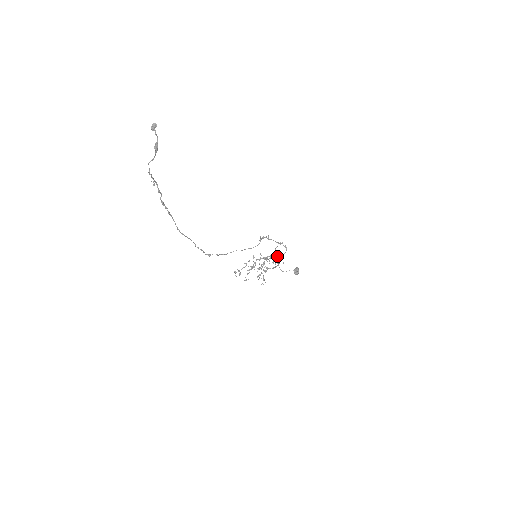
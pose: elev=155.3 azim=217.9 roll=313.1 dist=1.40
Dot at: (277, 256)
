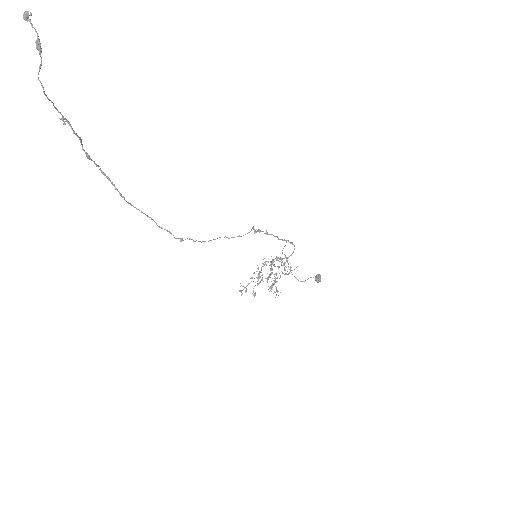
Dot at: (285, 257)
